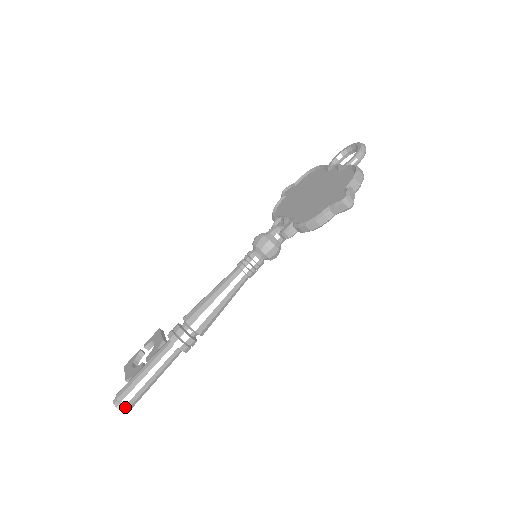
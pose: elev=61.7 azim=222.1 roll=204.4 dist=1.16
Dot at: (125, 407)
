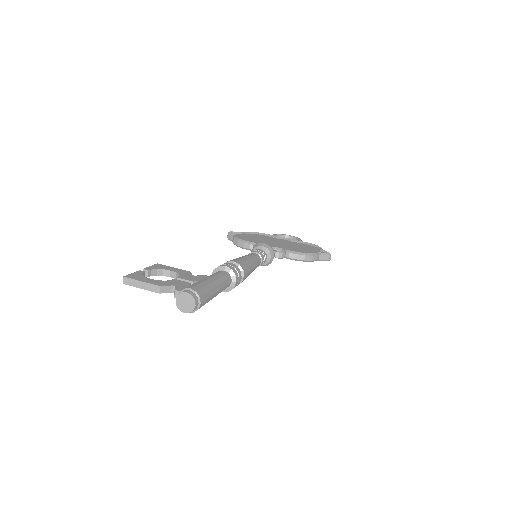
Dot at: (199, 305)
